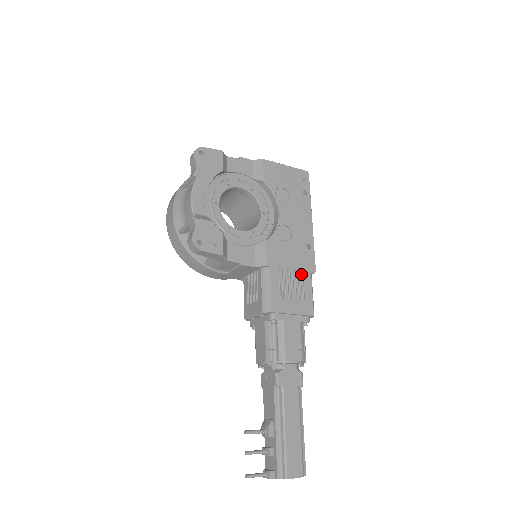
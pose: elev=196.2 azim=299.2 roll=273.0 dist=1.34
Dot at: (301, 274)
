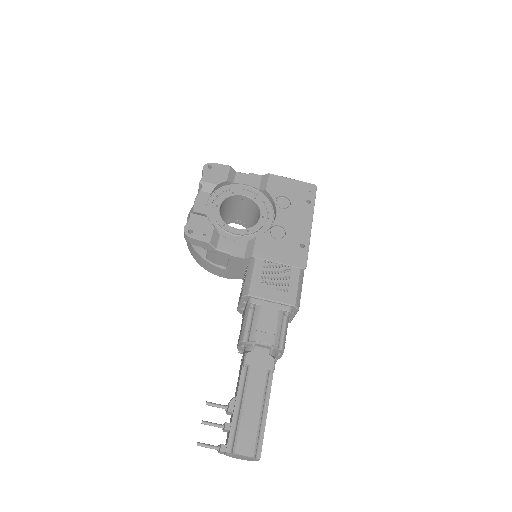
Dot at: (289, 268)
